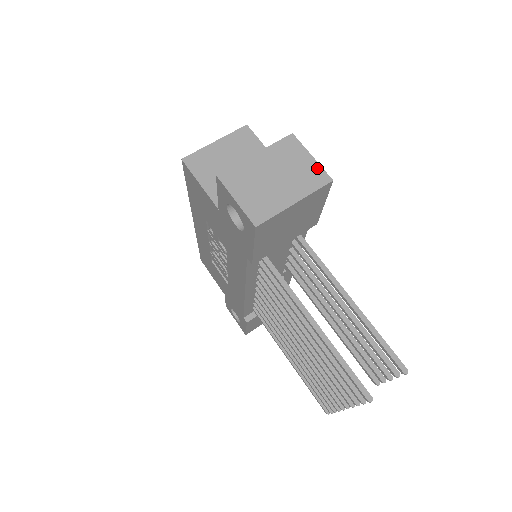
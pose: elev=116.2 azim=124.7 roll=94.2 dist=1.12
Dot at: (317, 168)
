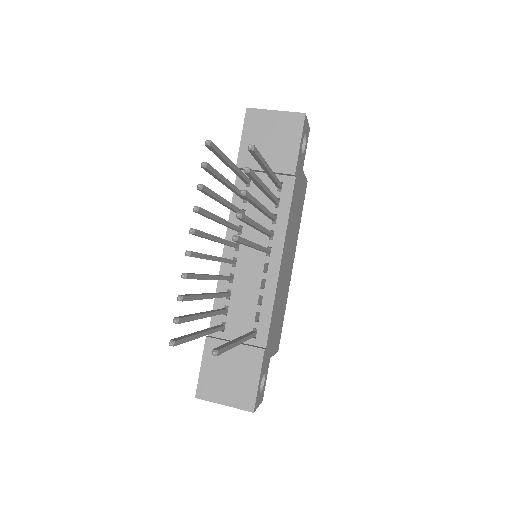
Dot at: occluded
